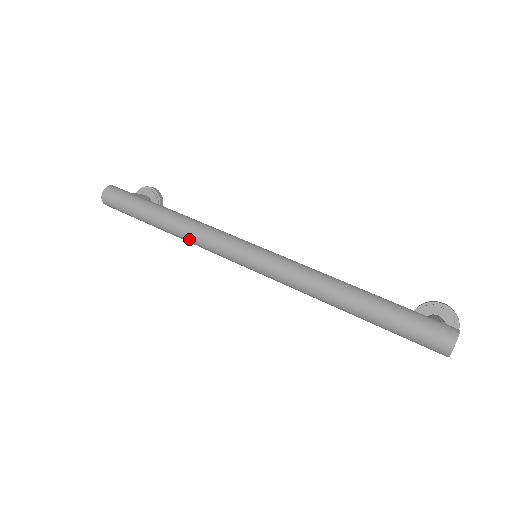
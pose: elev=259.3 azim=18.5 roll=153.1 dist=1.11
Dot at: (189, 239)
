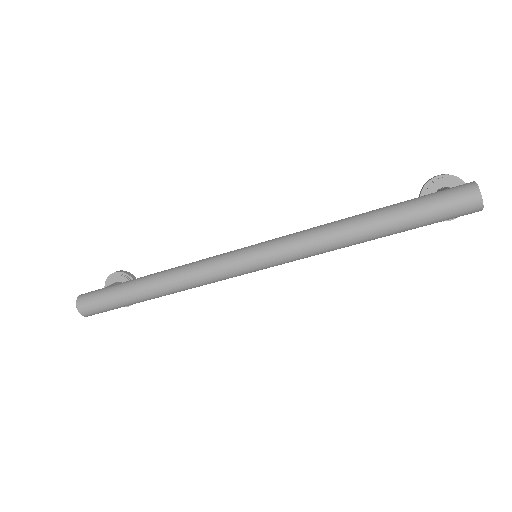
Dot at: (187, 286)
